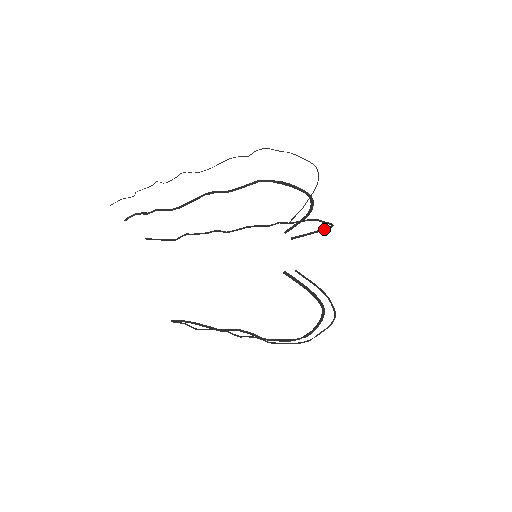
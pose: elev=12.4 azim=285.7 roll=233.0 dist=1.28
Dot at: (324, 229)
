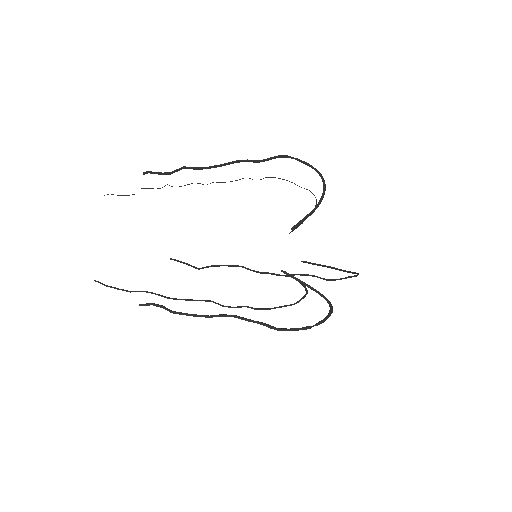
Dot at: (304, 285)
